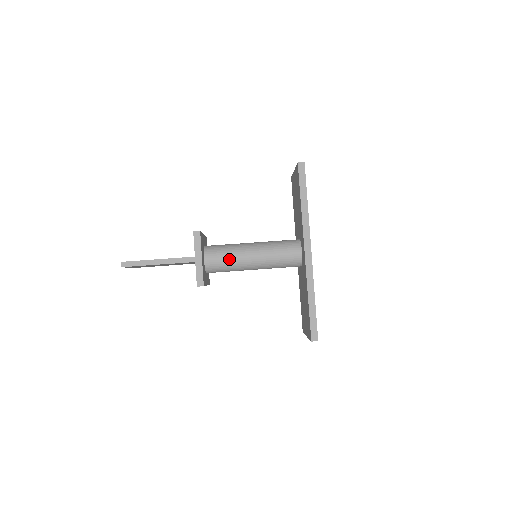
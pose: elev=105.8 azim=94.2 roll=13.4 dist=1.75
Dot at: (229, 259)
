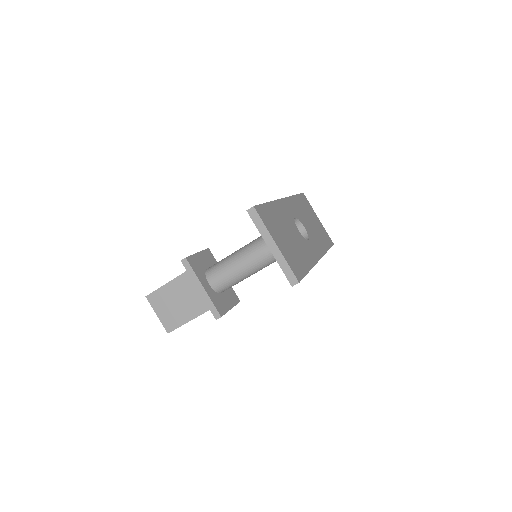
Dot at: occluded
